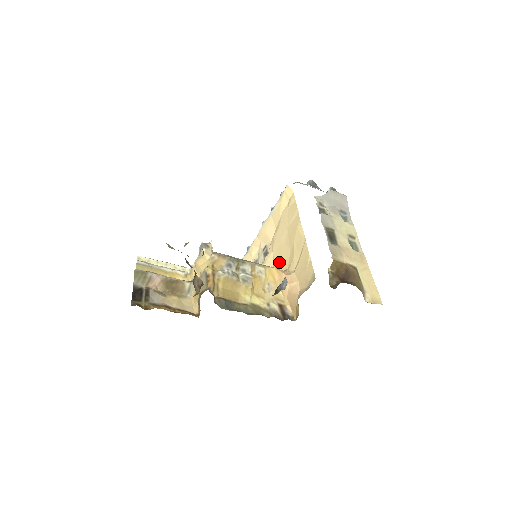
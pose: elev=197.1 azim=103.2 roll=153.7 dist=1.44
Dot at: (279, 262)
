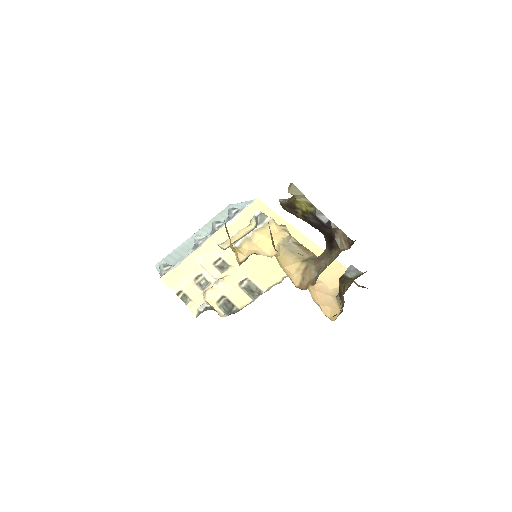
Dot at: (267, 270)
